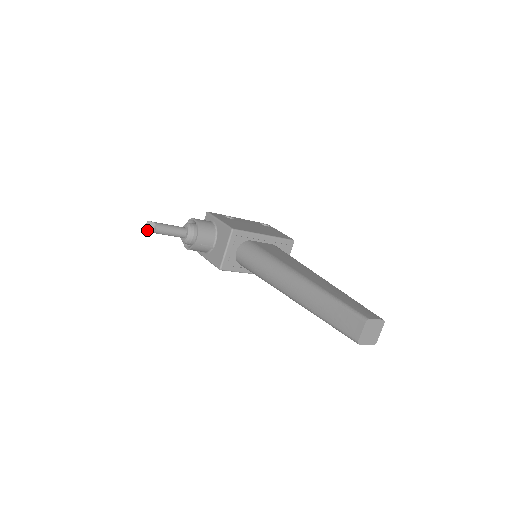
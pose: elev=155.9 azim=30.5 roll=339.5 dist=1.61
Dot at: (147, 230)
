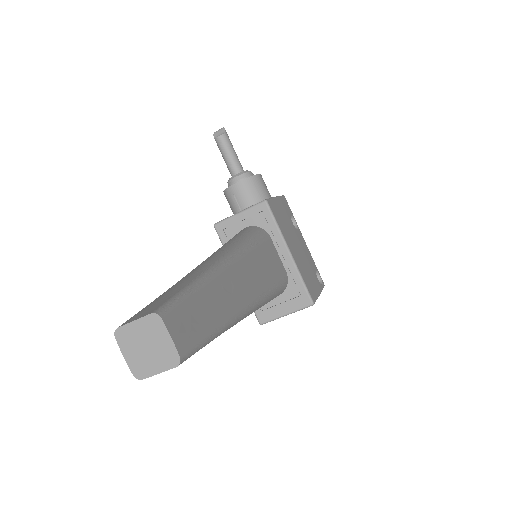
Dot at: (215, 133)
